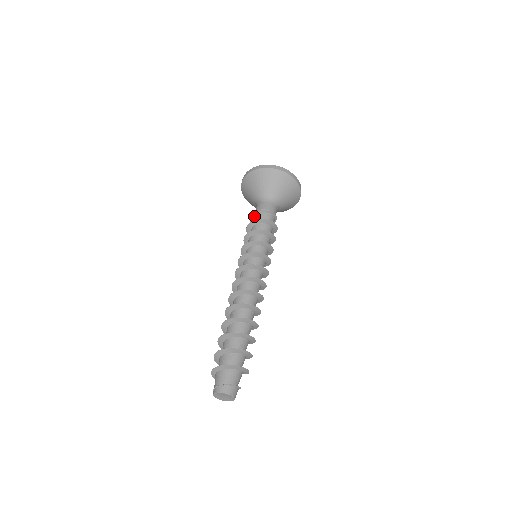
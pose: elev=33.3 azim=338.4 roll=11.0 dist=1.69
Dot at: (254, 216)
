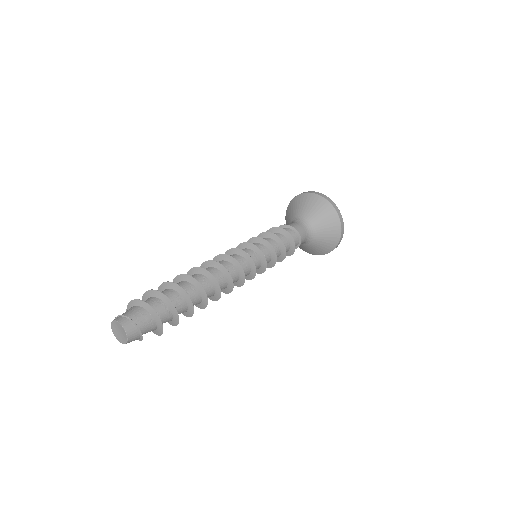
Dot at: occluded
